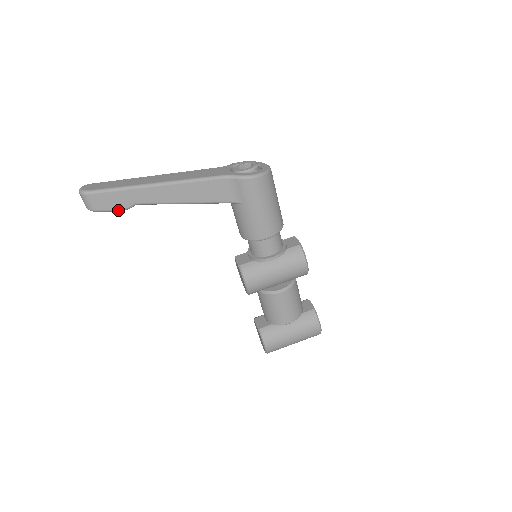
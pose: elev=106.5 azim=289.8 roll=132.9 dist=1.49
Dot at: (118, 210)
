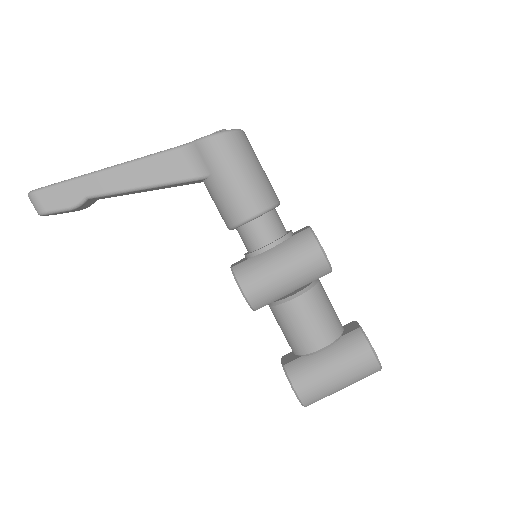
Dot at: (68, 208)
